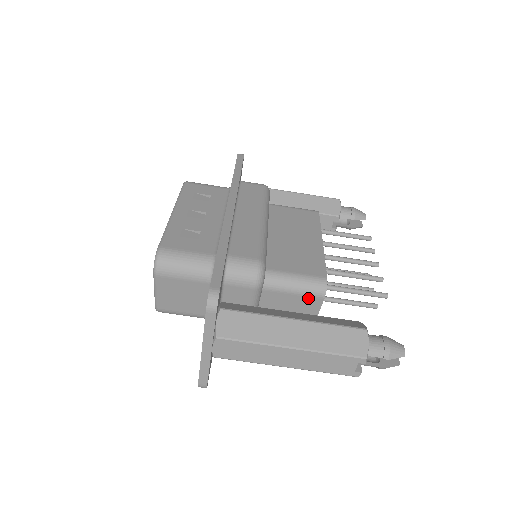
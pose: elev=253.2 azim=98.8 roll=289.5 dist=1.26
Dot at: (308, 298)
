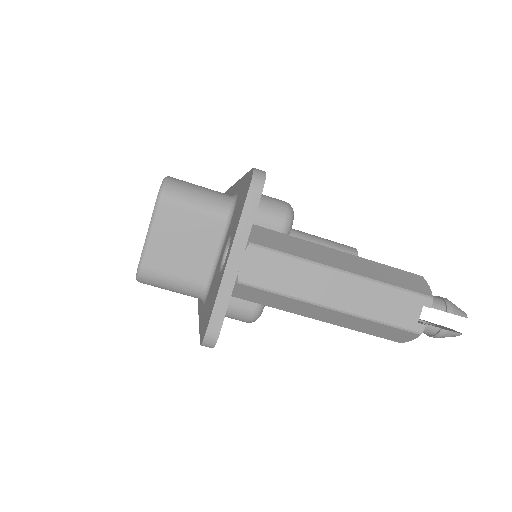
Dot at: occluded
